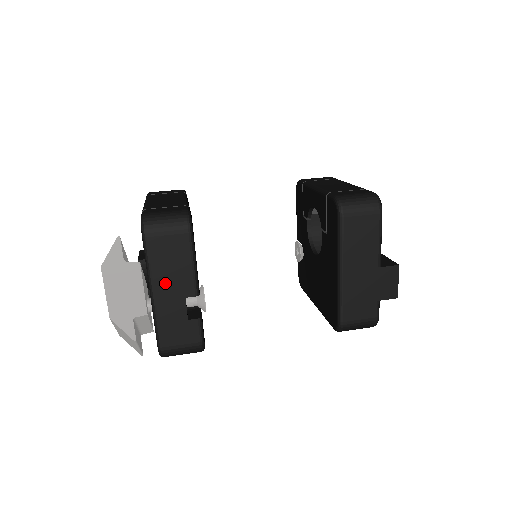
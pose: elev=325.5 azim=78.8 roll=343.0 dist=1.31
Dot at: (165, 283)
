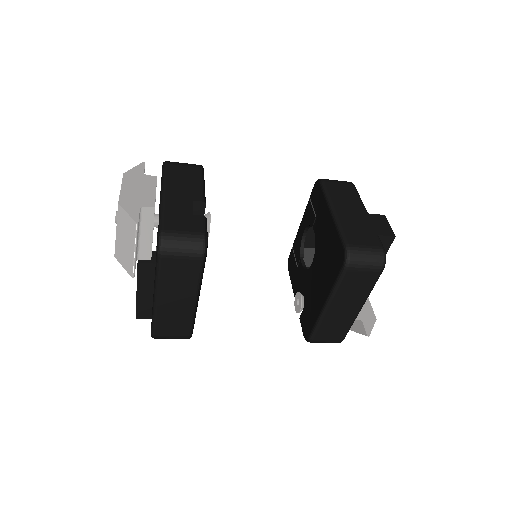
Dot at: (176, 189)
